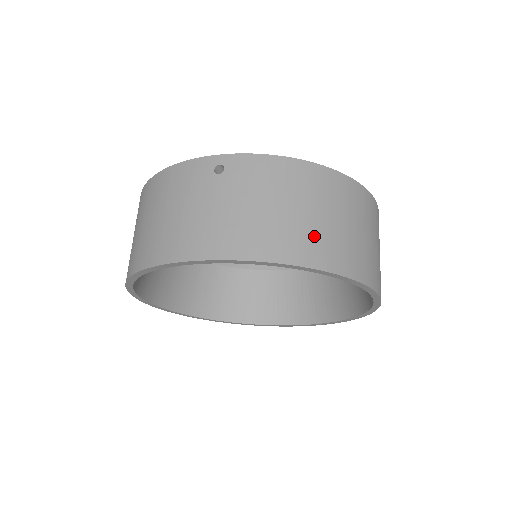
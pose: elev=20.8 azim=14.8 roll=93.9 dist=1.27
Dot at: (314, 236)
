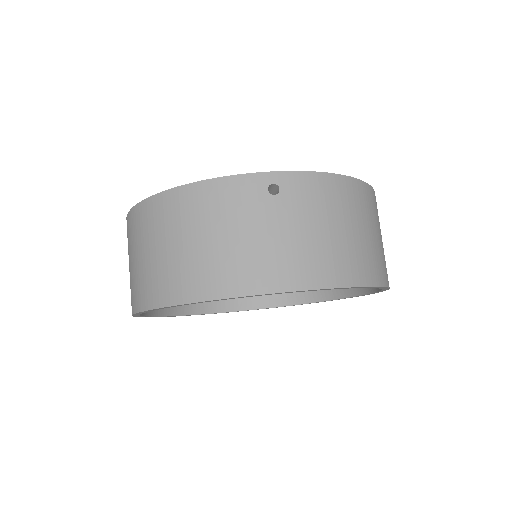
Dot at: (365, 254)
